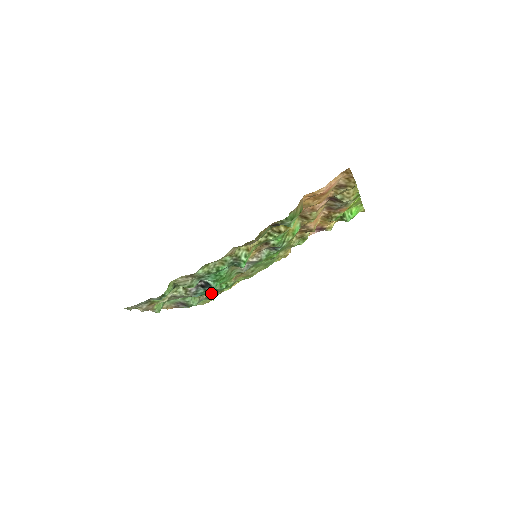
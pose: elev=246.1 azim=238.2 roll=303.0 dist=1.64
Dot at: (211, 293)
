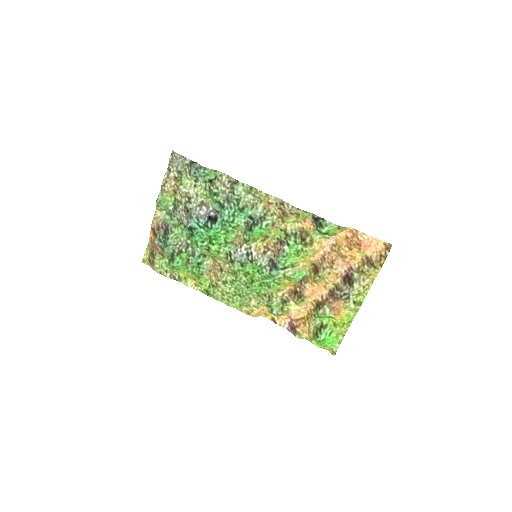
Dot at: (189, 250)
